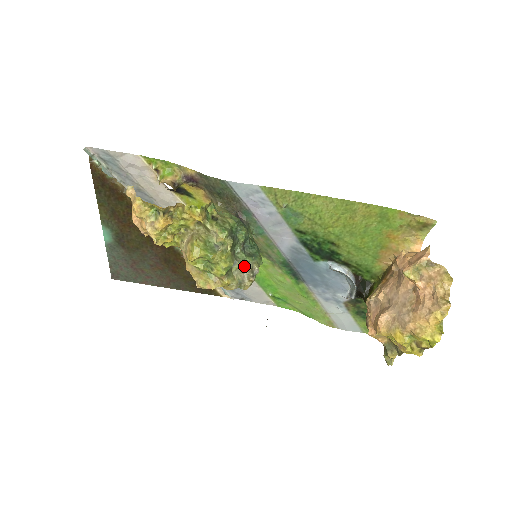
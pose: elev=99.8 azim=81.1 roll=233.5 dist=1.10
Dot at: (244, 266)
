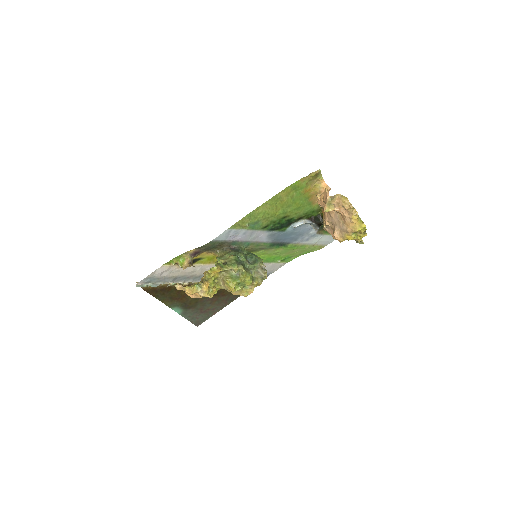
Dot at: (256, 269)
